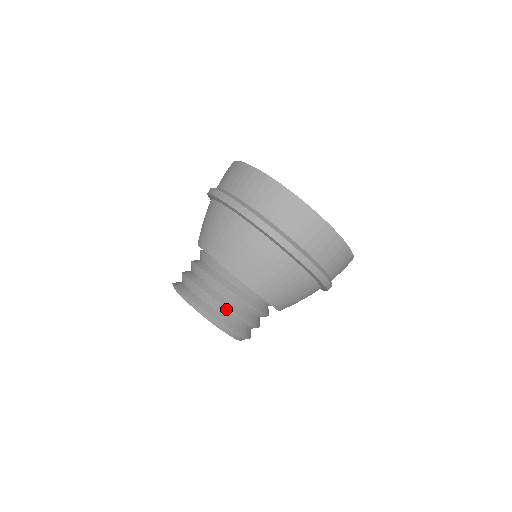
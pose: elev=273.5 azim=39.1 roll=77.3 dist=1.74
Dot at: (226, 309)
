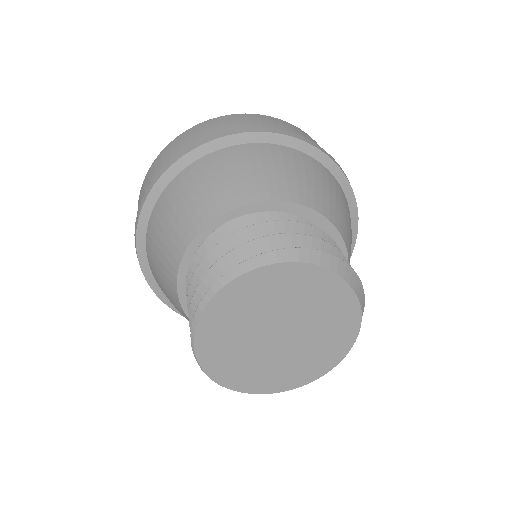
Dot at: (275, 236)
